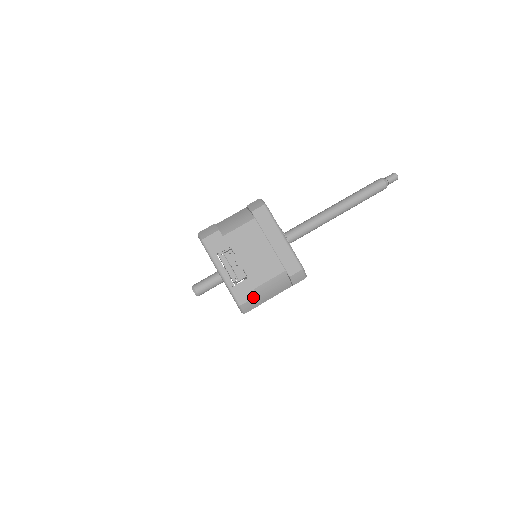
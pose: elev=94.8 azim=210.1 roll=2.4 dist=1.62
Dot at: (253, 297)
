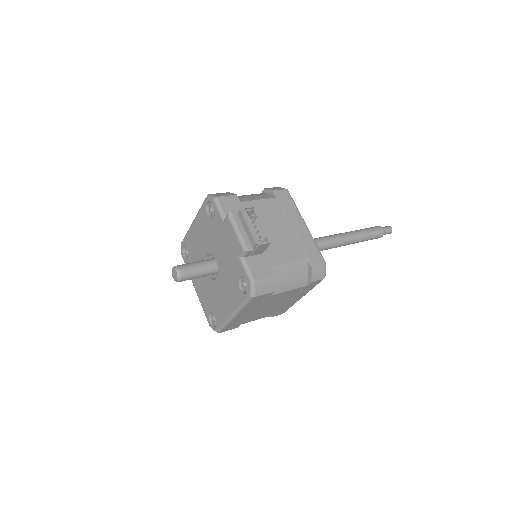
Dot at: (270, 275)
